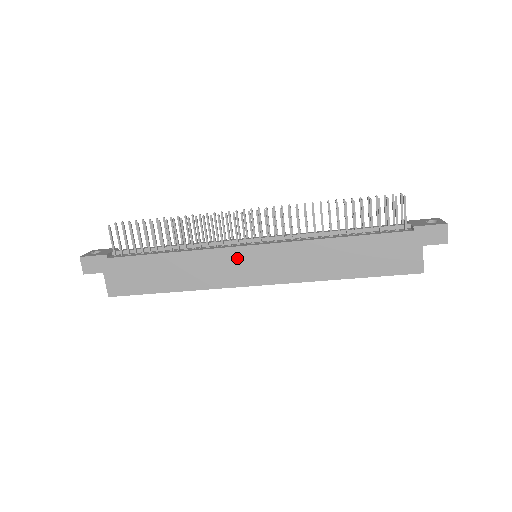
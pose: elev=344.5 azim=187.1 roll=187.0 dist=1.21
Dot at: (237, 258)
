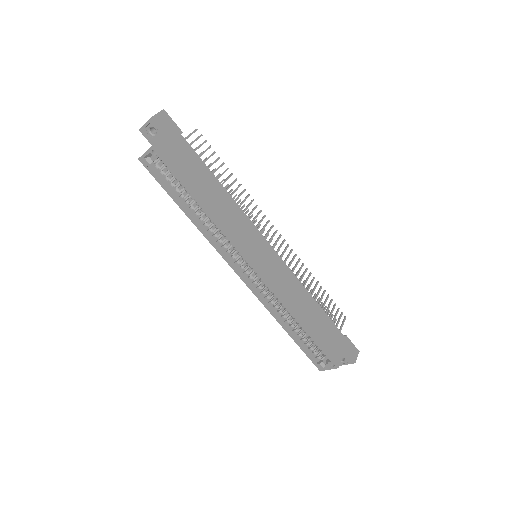
Dot at: (256, 239)
